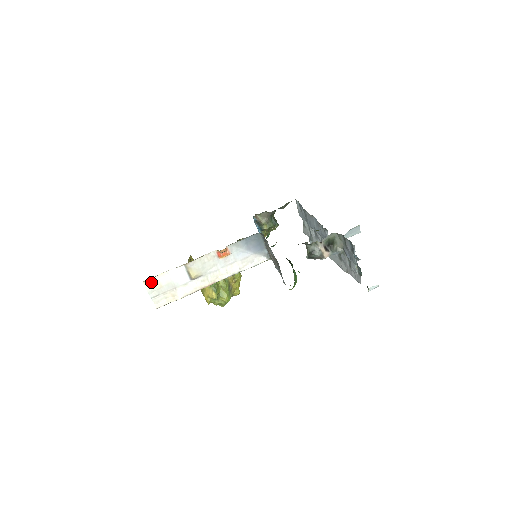
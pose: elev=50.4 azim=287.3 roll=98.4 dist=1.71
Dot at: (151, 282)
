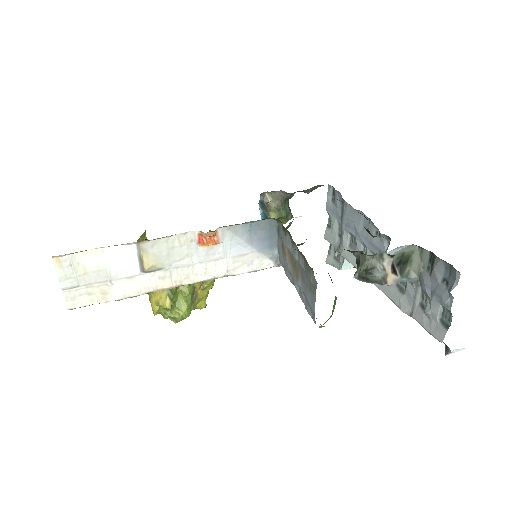
Dot at: (68, 260)
